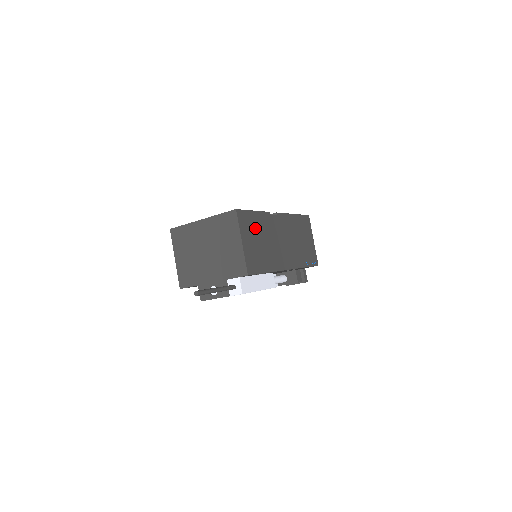
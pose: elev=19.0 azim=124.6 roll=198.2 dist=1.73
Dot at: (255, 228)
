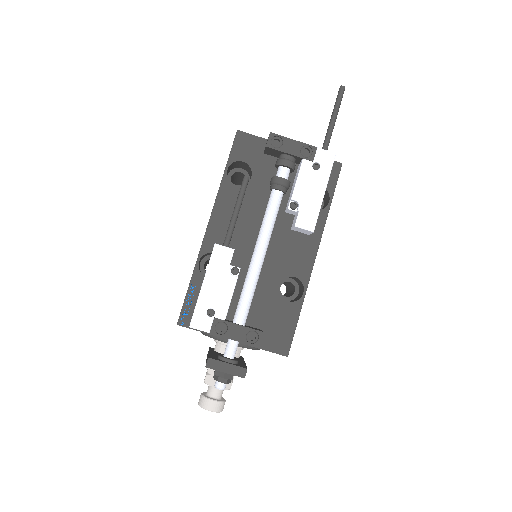
Dot at: occluded
